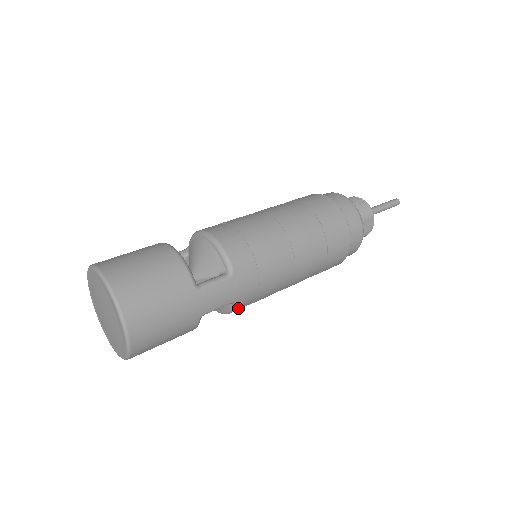
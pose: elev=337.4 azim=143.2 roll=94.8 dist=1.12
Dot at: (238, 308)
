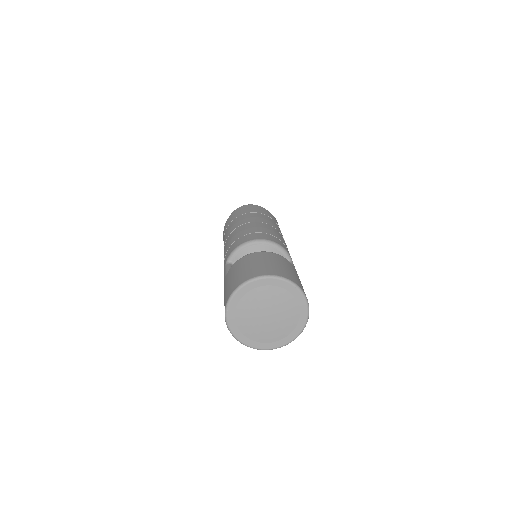
Dot at: occluded
